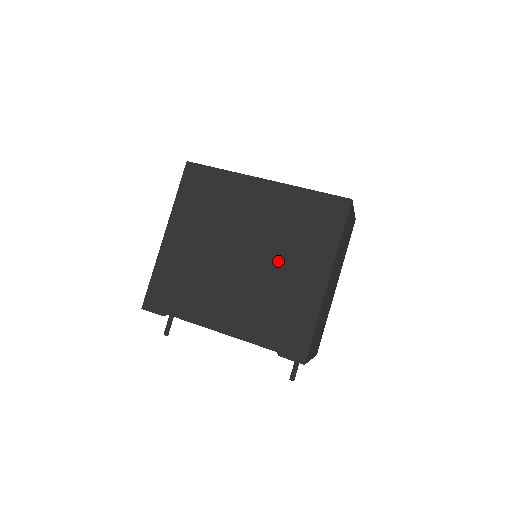
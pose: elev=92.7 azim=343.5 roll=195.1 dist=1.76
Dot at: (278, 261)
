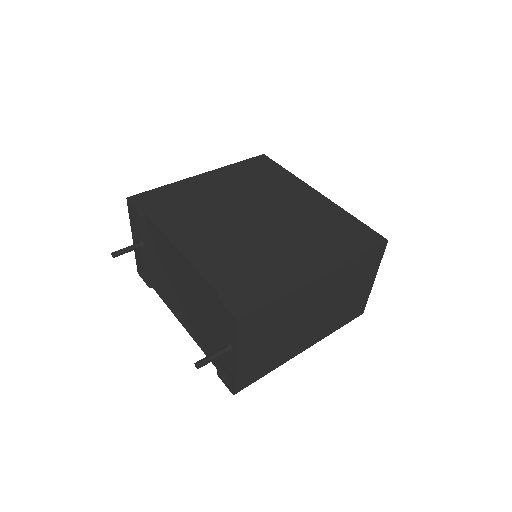
Dot at: (284, 238)
